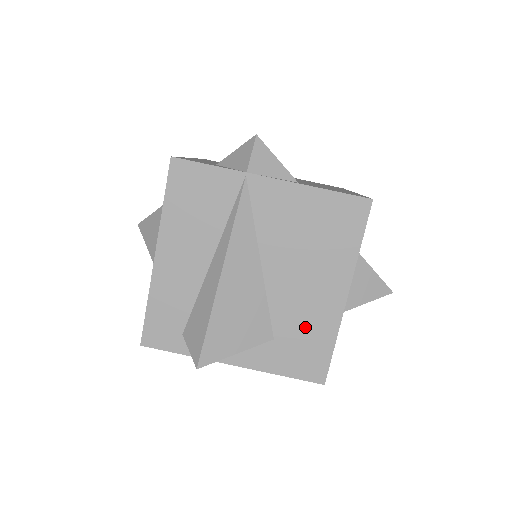
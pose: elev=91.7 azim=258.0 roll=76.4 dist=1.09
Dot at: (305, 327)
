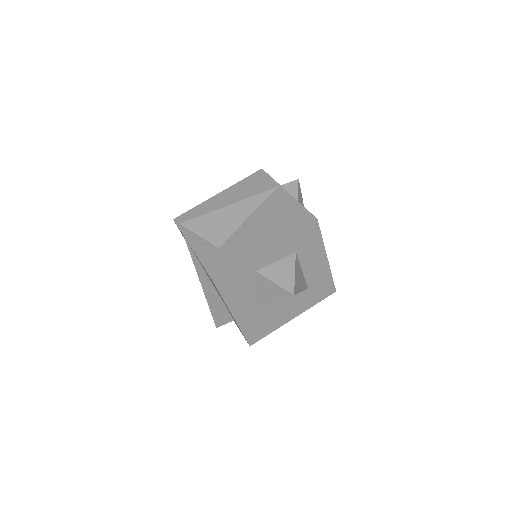
Dot at: (236, 251)
